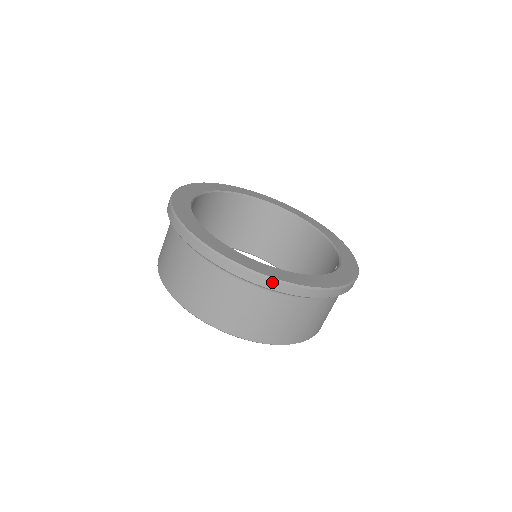
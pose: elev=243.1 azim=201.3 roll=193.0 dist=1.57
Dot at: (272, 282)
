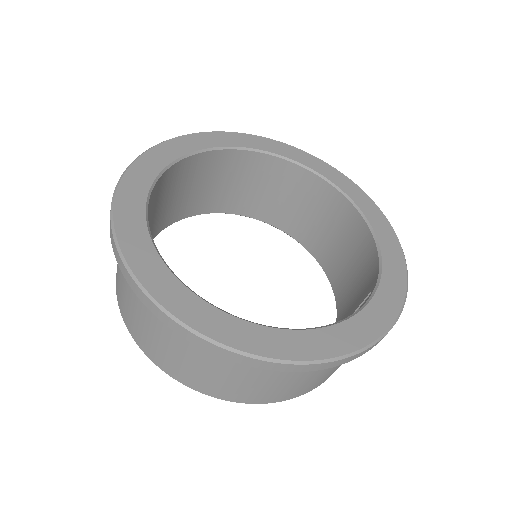
Dot at: (227, 352)
